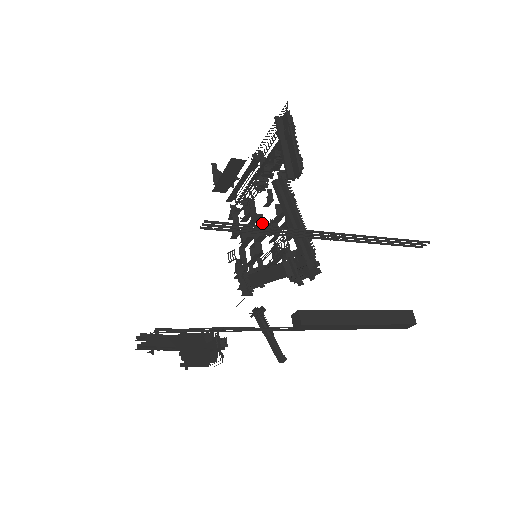
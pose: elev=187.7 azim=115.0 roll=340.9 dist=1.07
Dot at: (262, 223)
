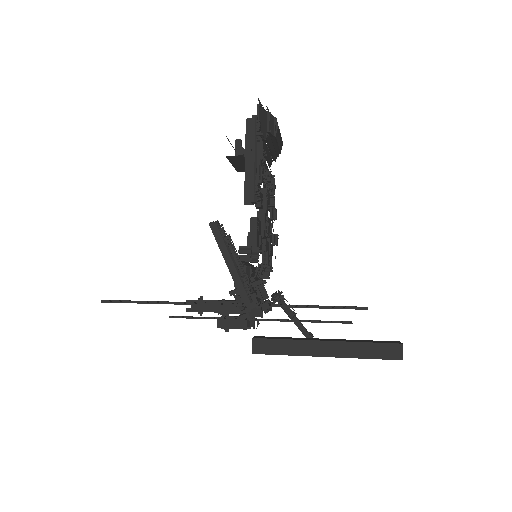
Dot at: (262, 222)
